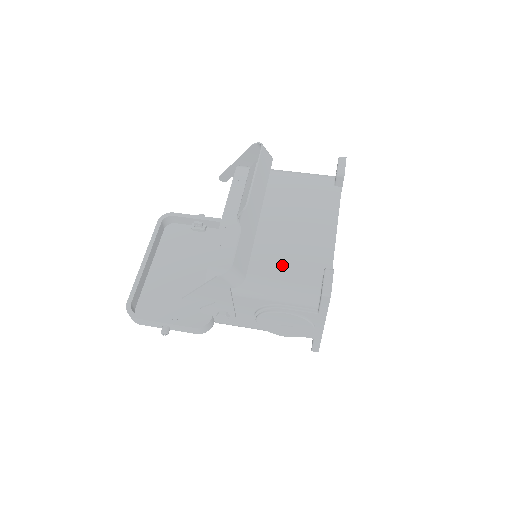
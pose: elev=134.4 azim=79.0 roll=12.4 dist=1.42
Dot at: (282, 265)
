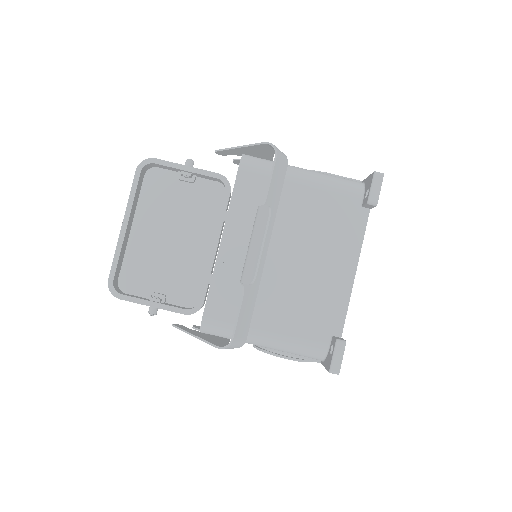
Dot at: (288, 318)
